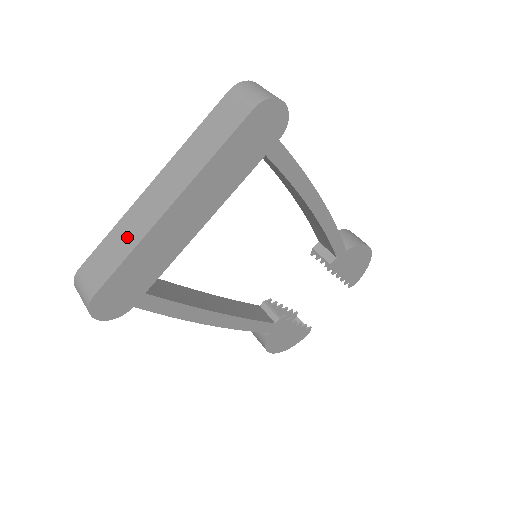
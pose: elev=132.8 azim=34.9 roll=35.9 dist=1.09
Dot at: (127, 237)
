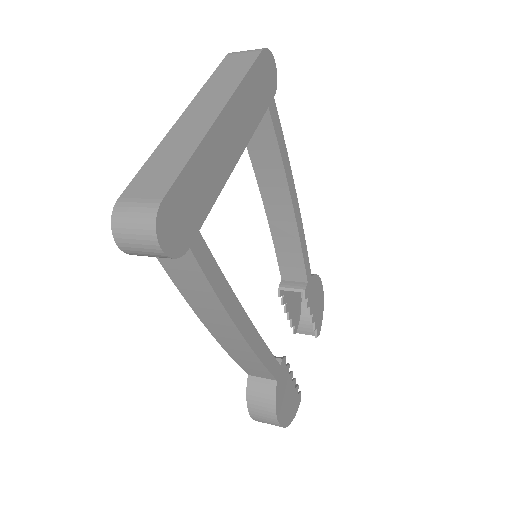
Dot at: (179, 149)
